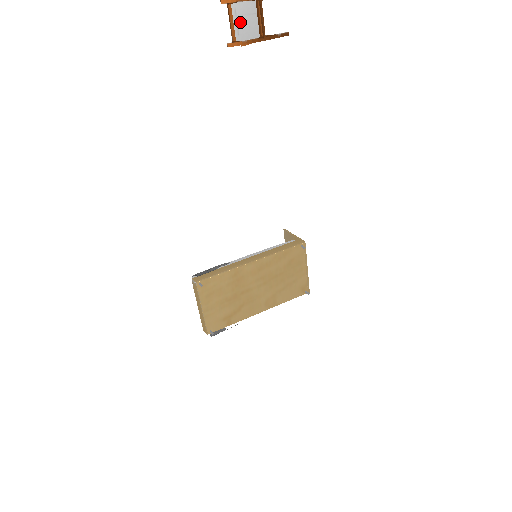
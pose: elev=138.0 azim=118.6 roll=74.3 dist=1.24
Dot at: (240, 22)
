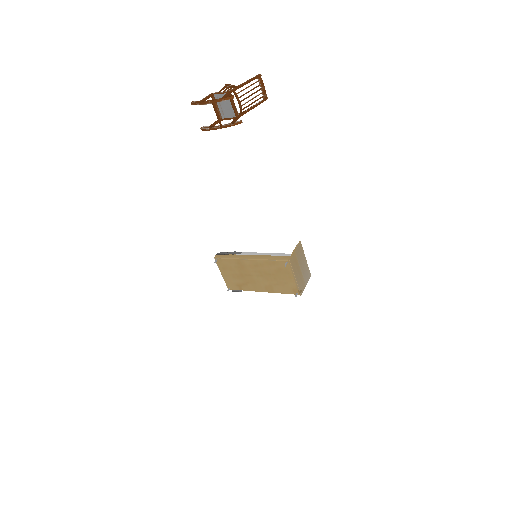
Dot at: (222, 106)
